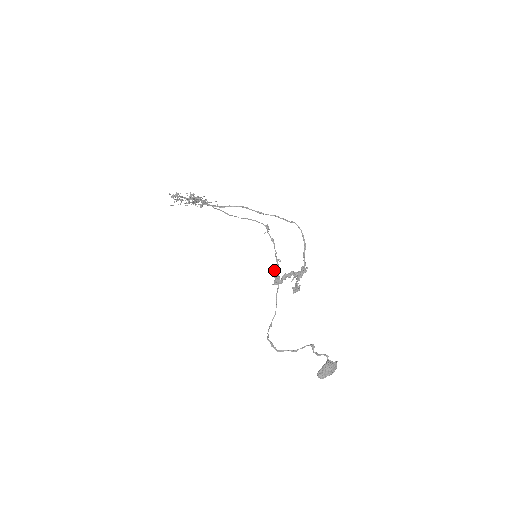
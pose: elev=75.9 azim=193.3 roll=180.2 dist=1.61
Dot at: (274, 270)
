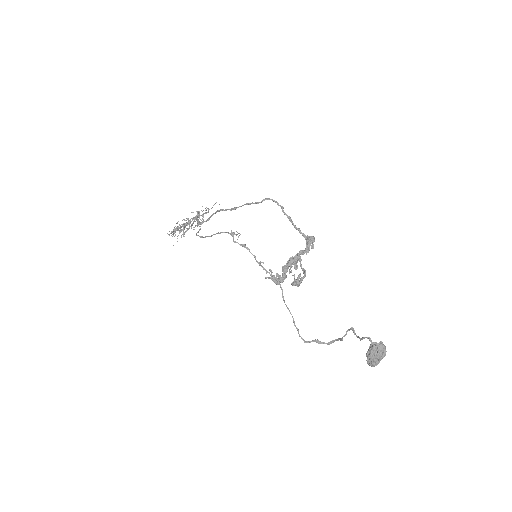
Dot at: (270, 269)
